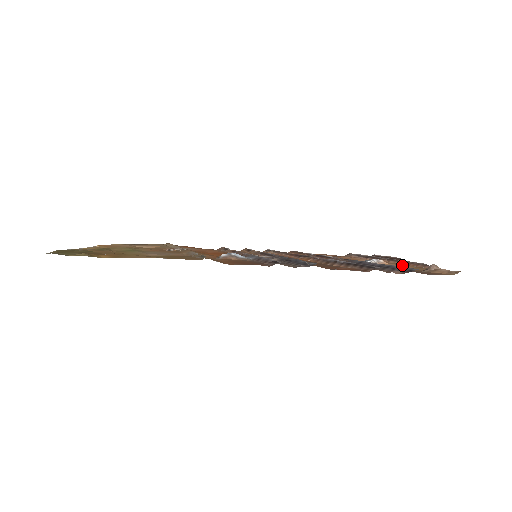
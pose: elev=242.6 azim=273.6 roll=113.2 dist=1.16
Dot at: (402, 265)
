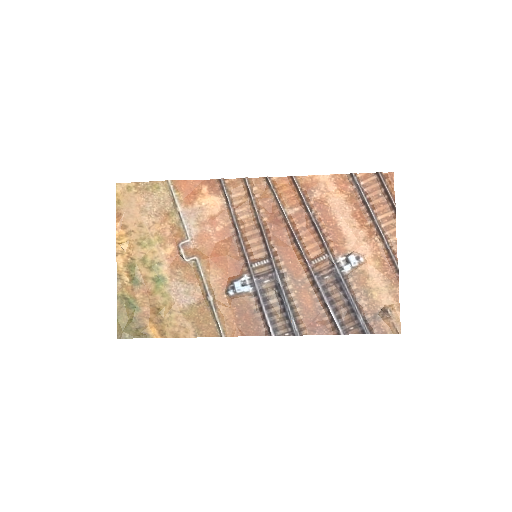
Dot at: (377, 271)
